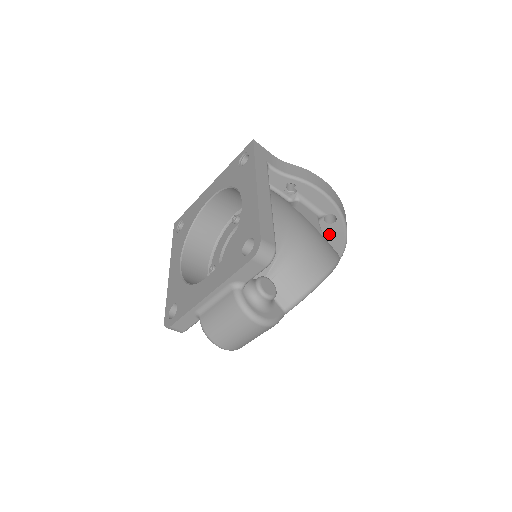
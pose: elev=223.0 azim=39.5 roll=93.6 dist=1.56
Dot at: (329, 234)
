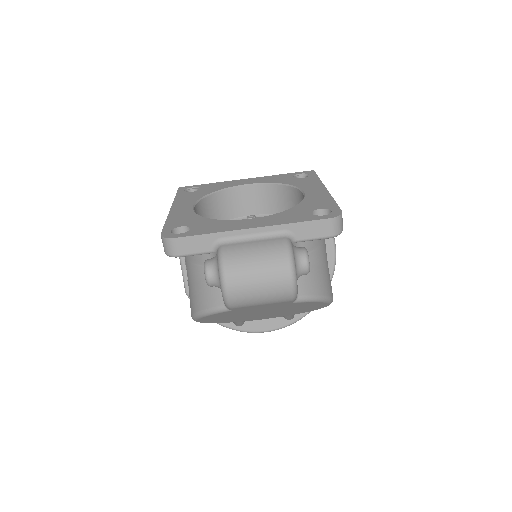
Dot at: occluded
